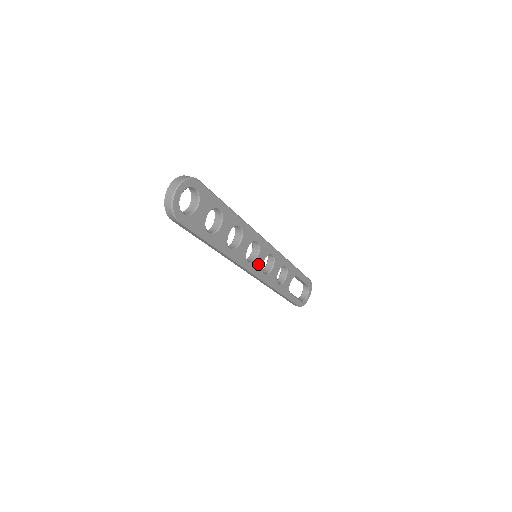
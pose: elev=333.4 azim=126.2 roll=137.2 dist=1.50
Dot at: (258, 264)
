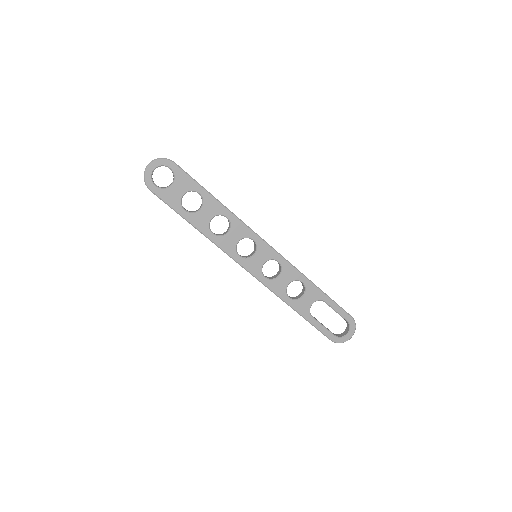
Dot at: (255, 263)
